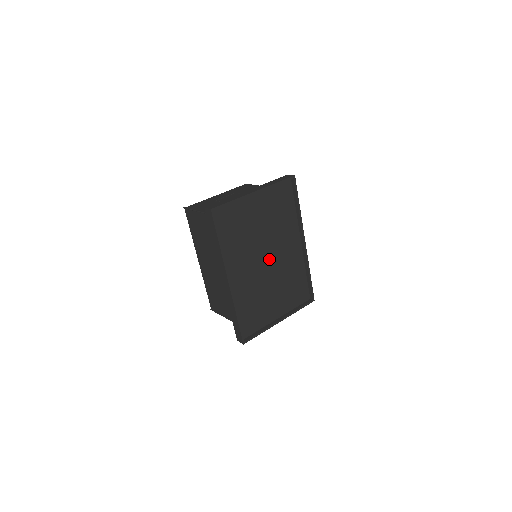
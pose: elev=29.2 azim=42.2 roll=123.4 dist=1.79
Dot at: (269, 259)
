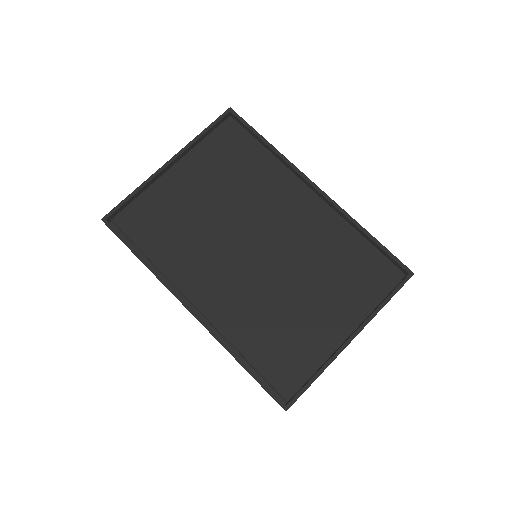
Dot at: (261, 245)
